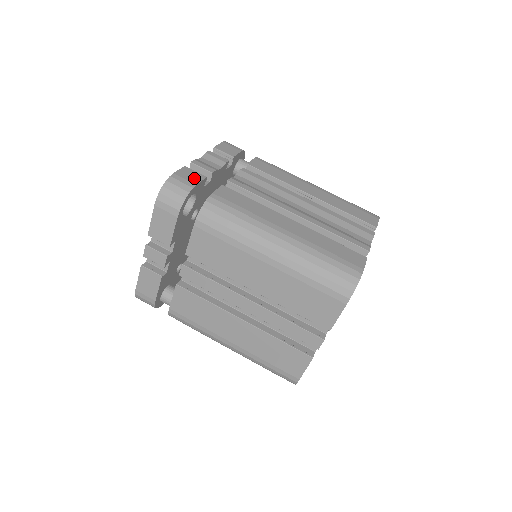
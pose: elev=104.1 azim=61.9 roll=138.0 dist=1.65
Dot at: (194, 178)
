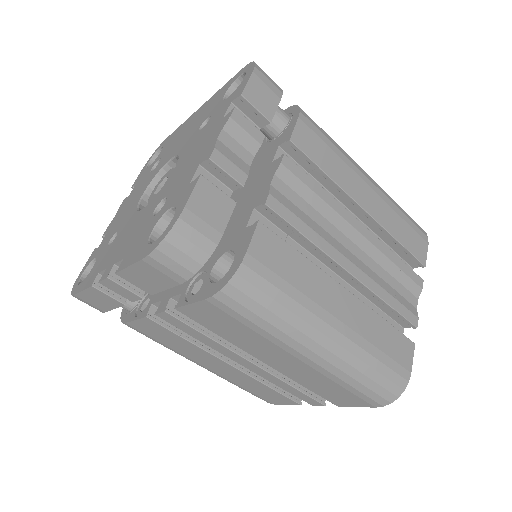
Dot at: (218, 214)
